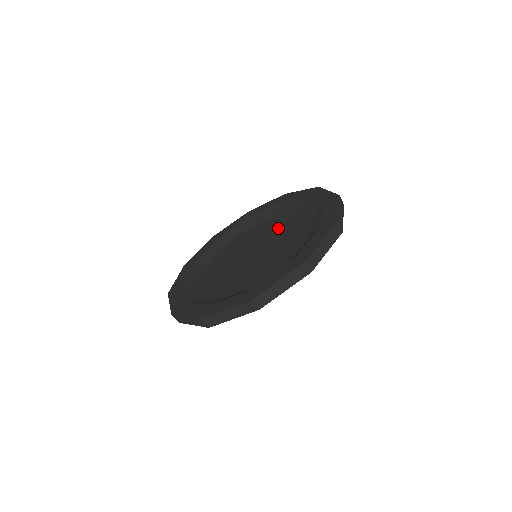
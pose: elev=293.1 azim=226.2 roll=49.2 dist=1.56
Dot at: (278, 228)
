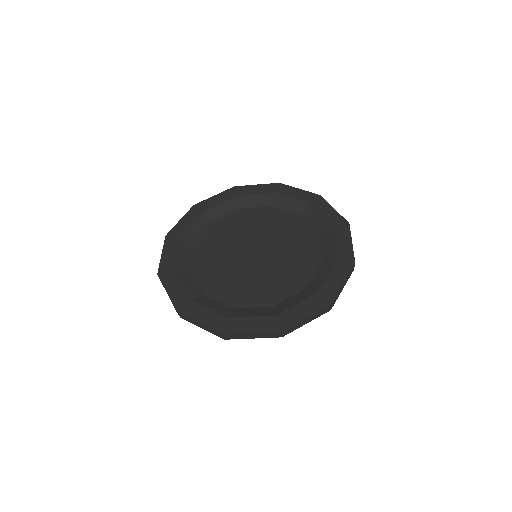
Dot at: (290, 241)
